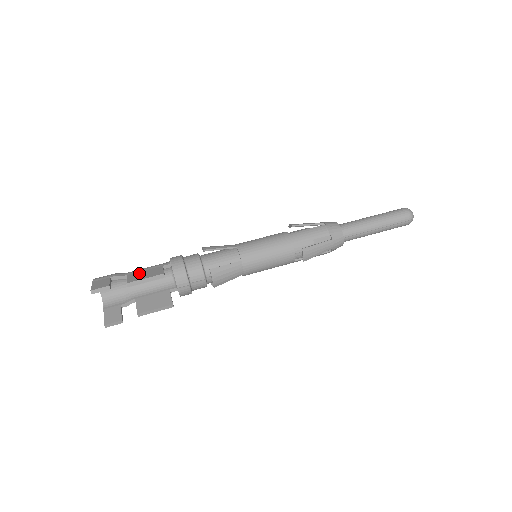
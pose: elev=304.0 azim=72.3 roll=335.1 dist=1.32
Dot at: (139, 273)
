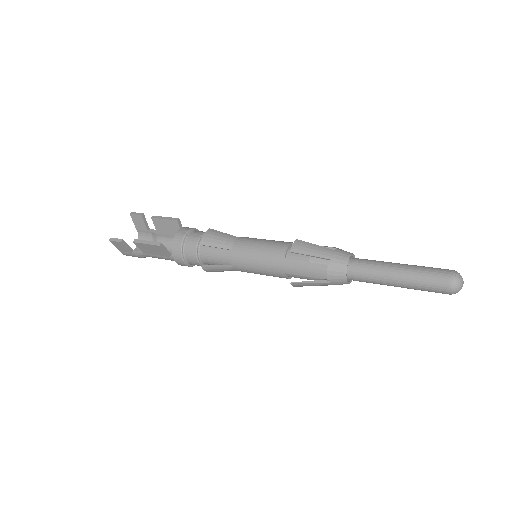
Dot at: occluded
